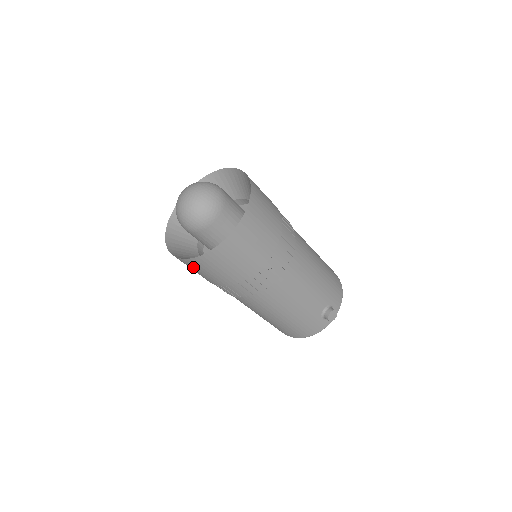
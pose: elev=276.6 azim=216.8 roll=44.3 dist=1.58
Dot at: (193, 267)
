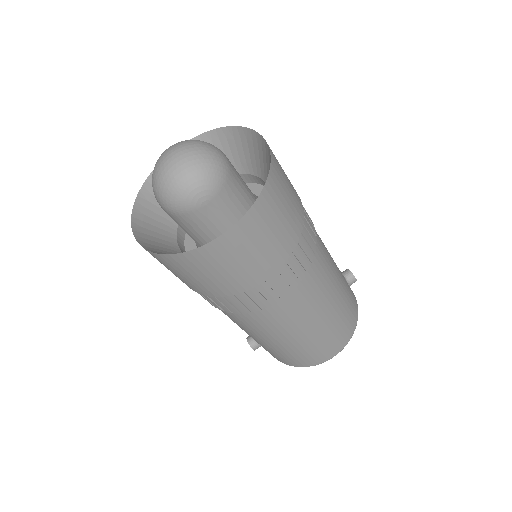
Dot at: (257, 232)
